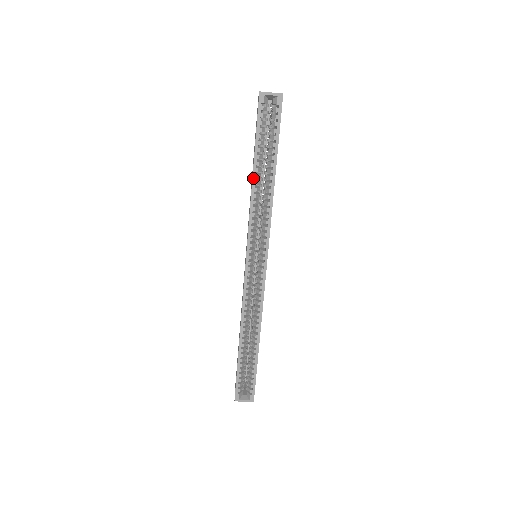
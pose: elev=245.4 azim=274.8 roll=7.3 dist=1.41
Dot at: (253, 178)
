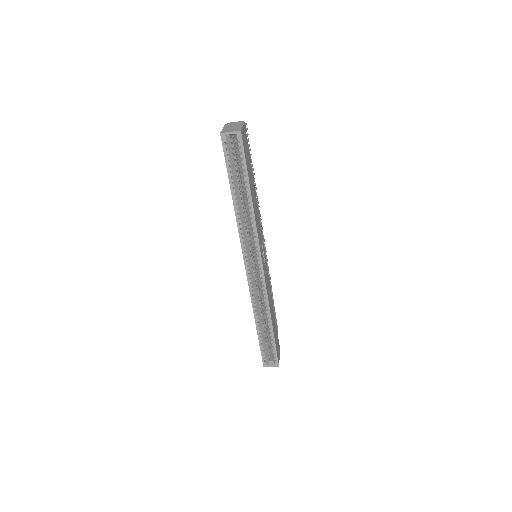
Dot at: (234, 203)
